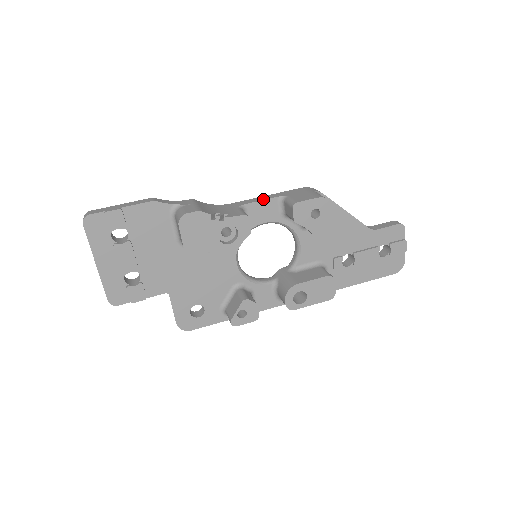
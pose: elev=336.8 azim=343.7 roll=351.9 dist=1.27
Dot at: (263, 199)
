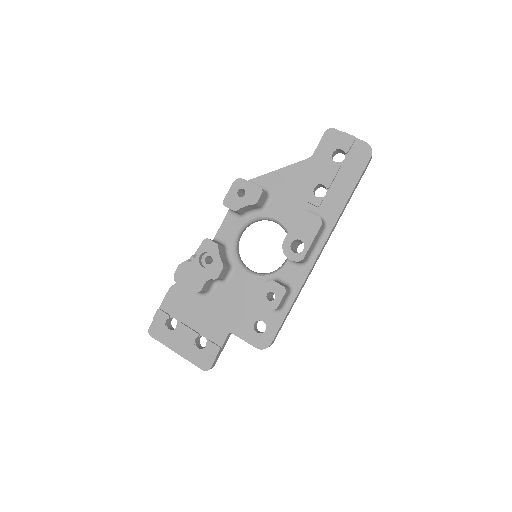
Dot at: (222, 223)
